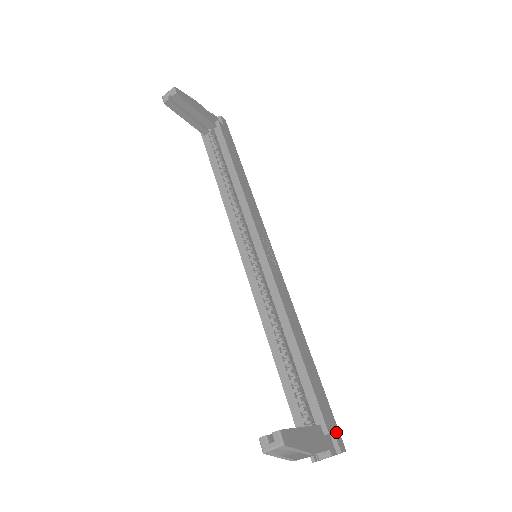
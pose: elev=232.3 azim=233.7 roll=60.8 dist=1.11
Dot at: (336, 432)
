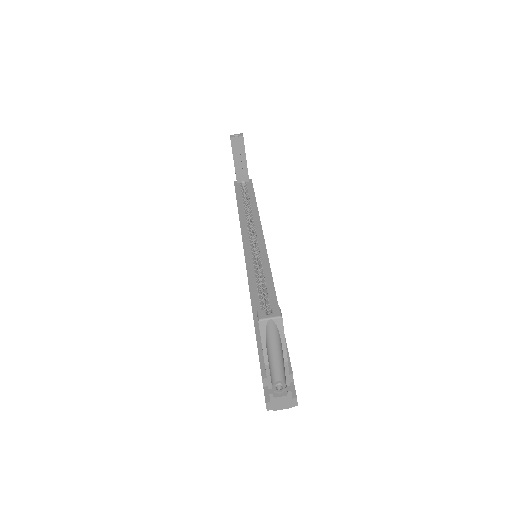
Dot at: (294, 385)
